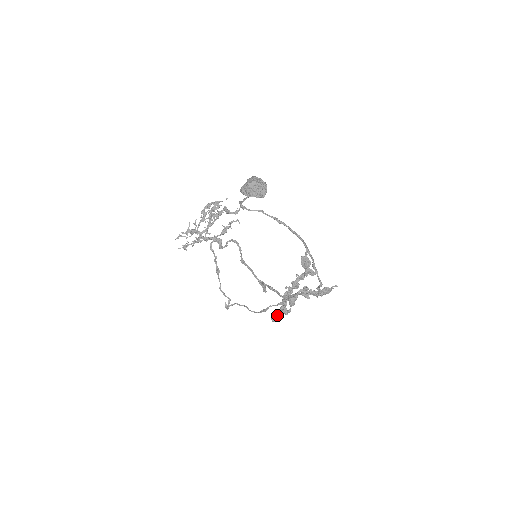
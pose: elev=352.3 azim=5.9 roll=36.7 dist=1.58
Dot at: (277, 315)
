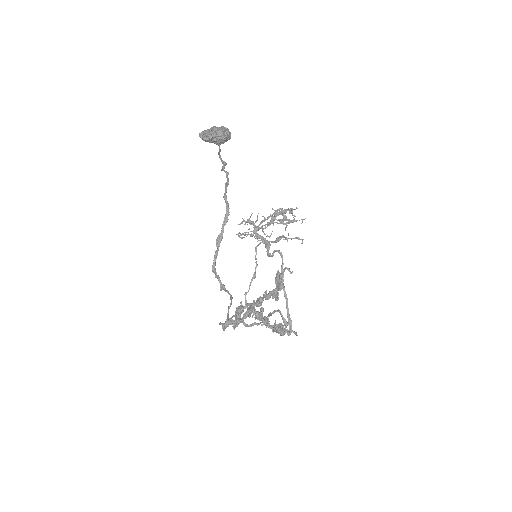
Dot at: (226, 322)
